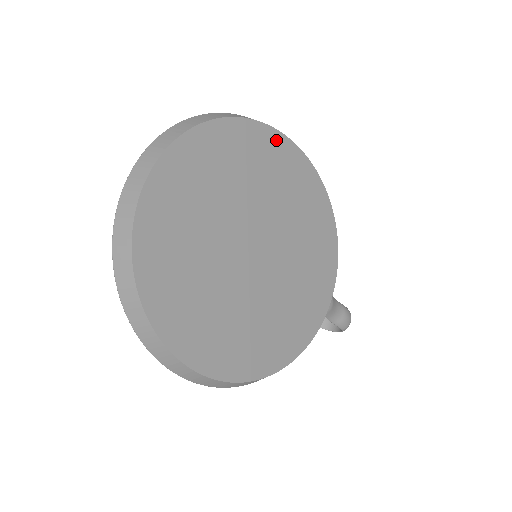
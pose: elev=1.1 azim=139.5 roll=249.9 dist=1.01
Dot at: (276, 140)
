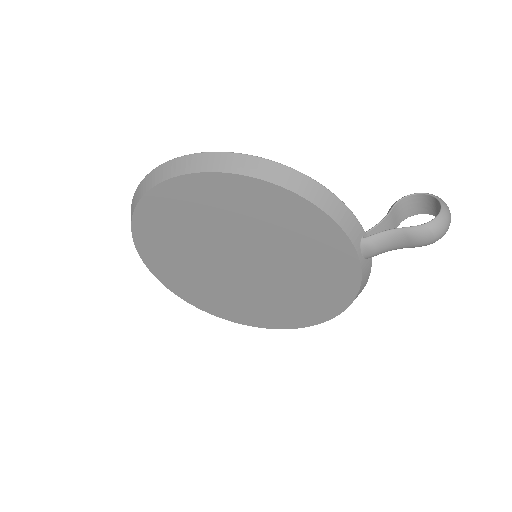
Dot at: (173, 189)
